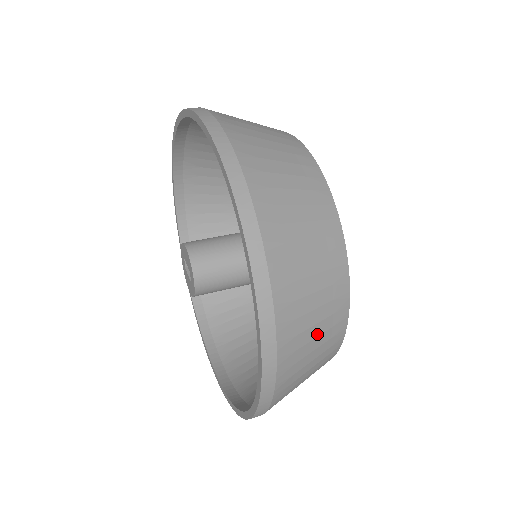
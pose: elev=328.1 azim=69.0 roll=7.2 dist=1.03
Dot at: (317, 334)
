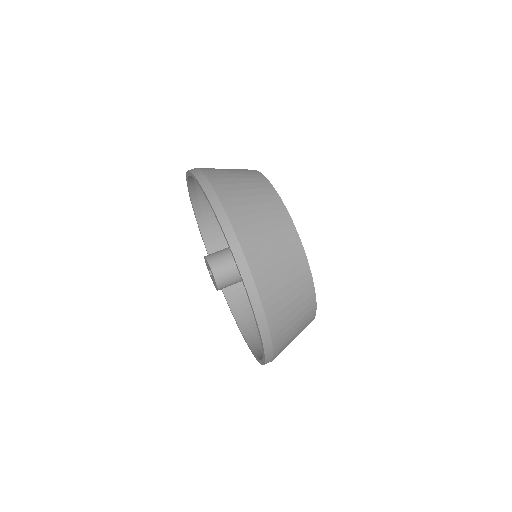
Dot at: (280, 261)
